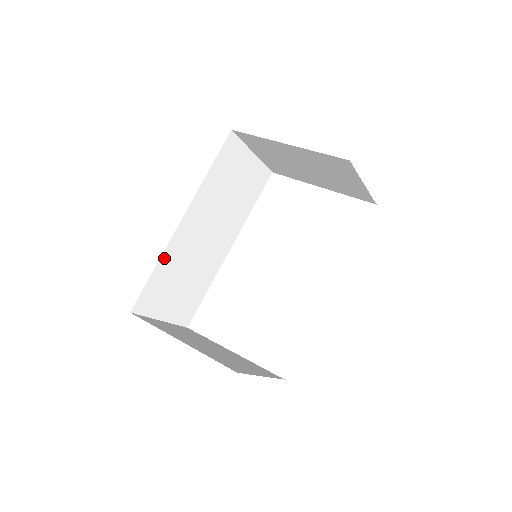
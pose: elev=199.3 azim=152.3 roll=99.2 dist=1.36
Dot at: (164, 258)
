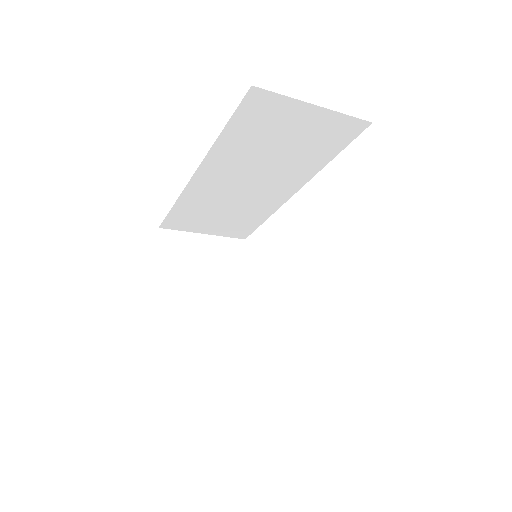
Dot at: (184, 198)
